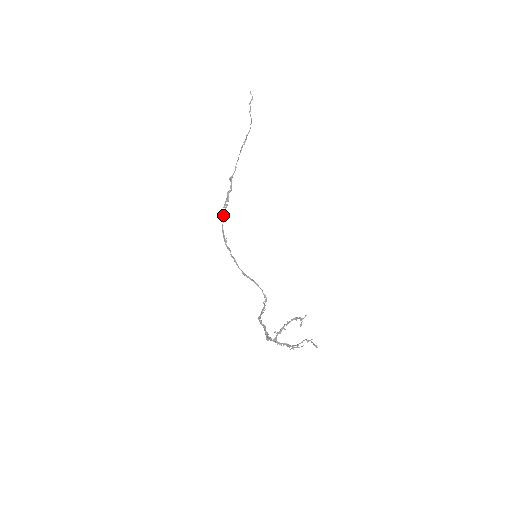
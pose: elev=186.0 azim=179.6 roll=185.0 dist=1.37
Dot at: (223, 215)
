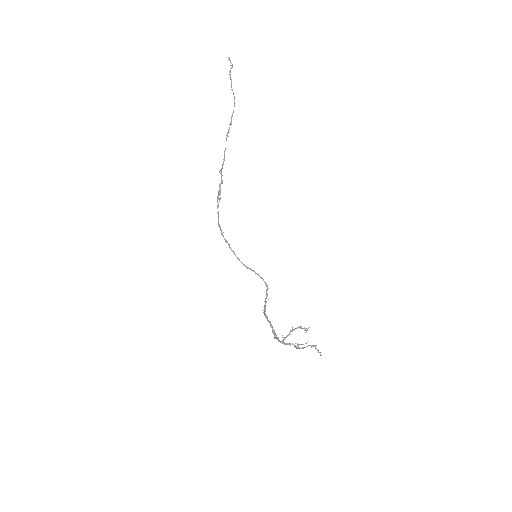
Dot at: occluded
